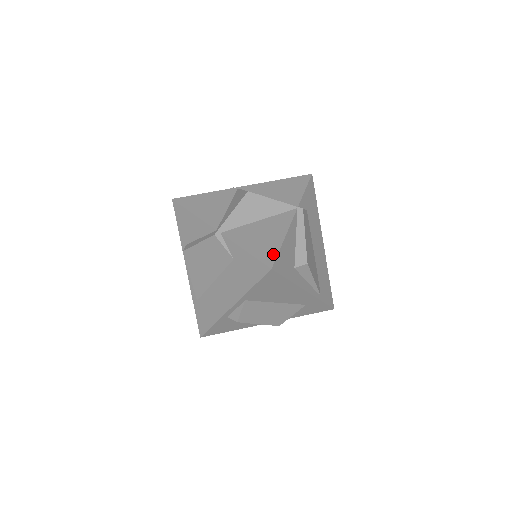
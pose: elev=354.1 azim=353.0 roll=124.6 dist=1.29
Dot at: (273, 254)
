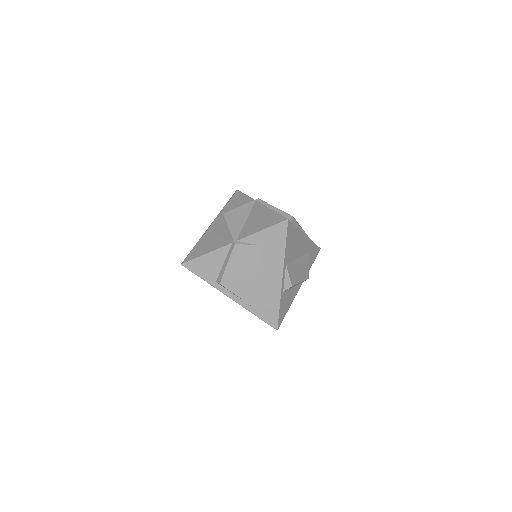
Dot at: (278, 217)
